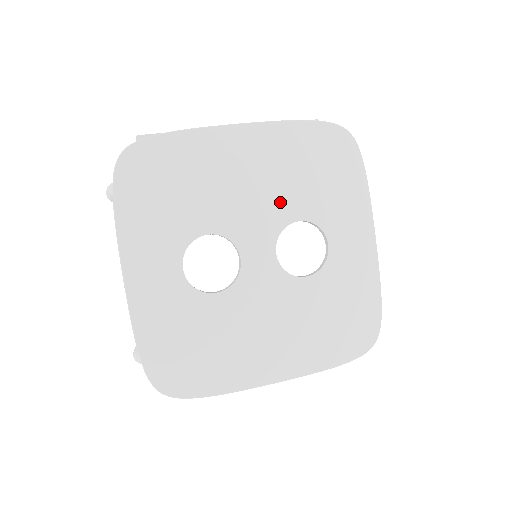
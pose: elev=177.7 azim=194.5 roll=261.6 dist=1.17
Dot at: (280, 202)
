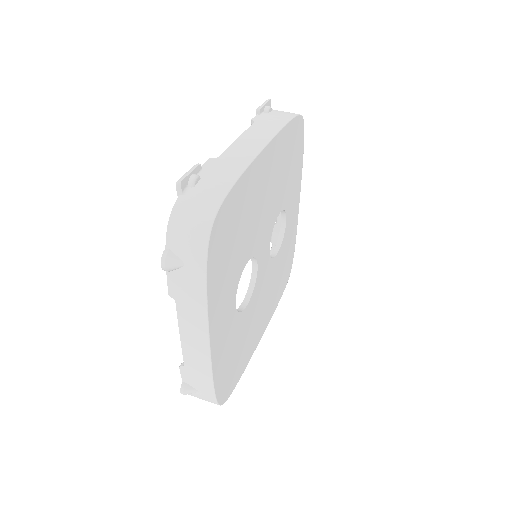
Dot at: (275, 204)
